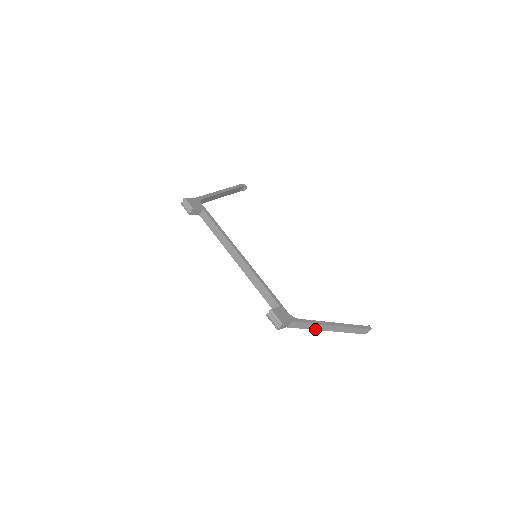
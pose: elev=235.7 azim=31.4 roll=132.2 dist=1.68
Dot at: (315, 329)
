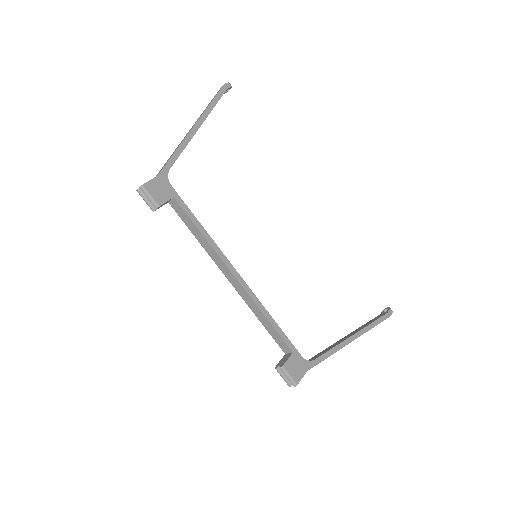
Dot at: occluded
